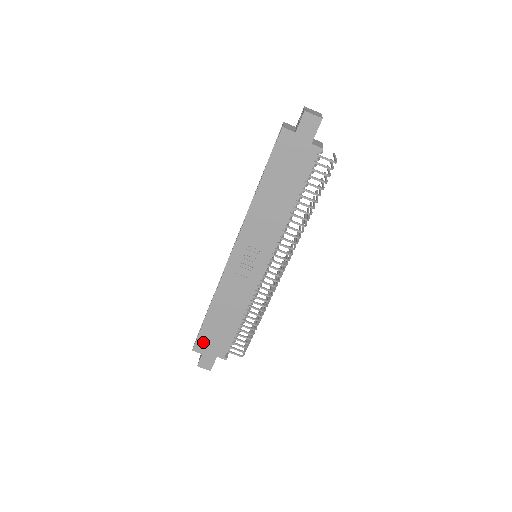
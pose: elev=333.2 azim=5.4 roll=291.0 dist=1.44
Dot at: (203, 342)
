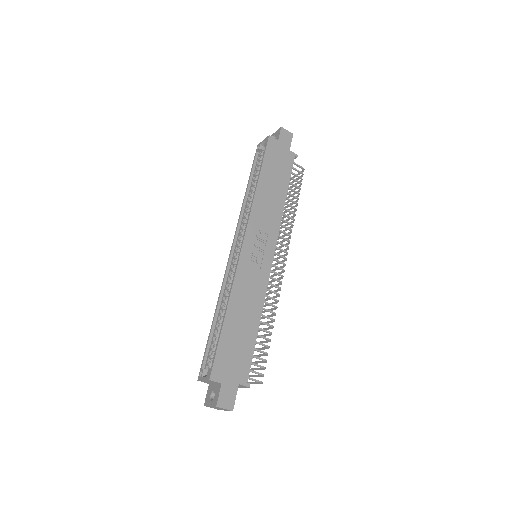
Dot at: (222, 363)
